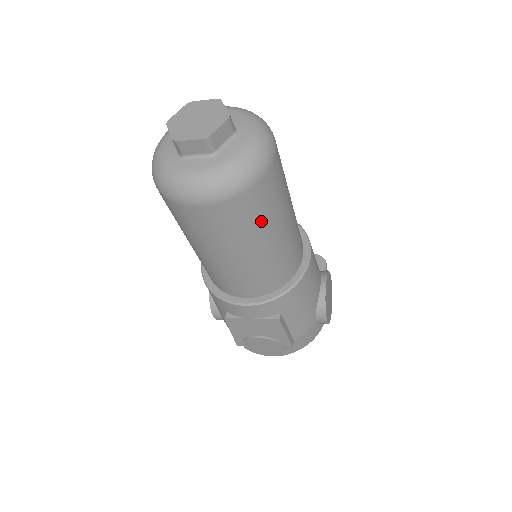
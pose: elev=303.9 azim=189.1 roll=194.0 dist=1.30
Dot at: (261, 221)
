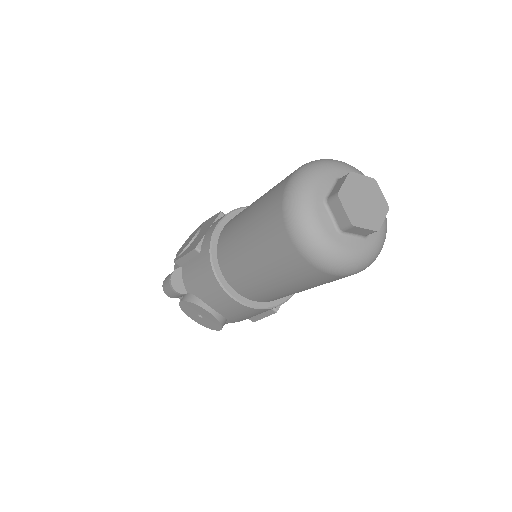
Dot at: occluded
